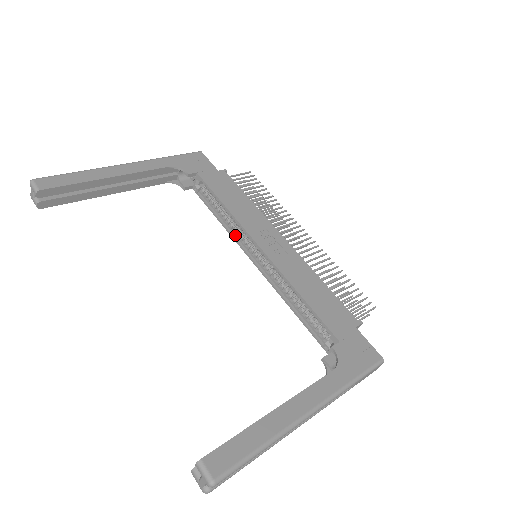
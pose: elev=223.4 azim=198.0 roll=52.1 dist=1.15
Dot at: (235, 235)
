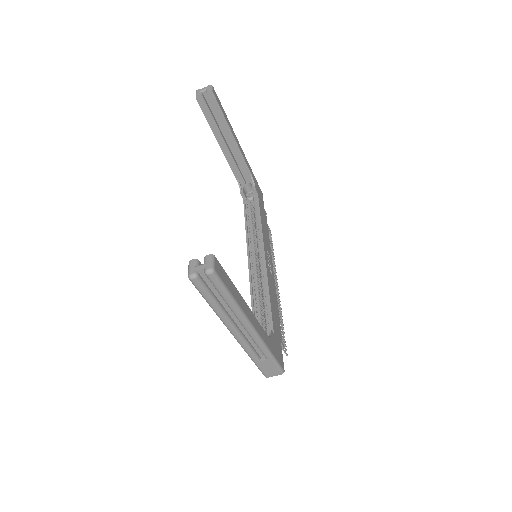
Dot at: (249, 238)
